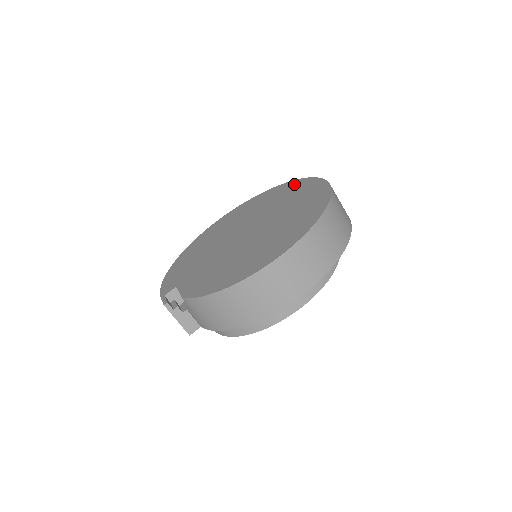
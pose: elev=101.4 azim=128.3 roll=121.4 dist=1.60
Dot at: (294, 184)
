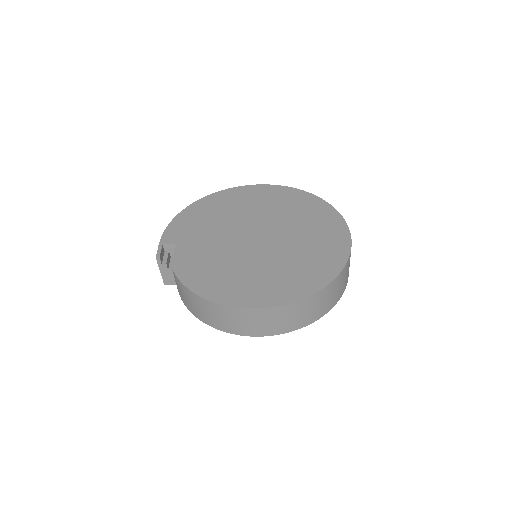
Dot at: (330, 215)
